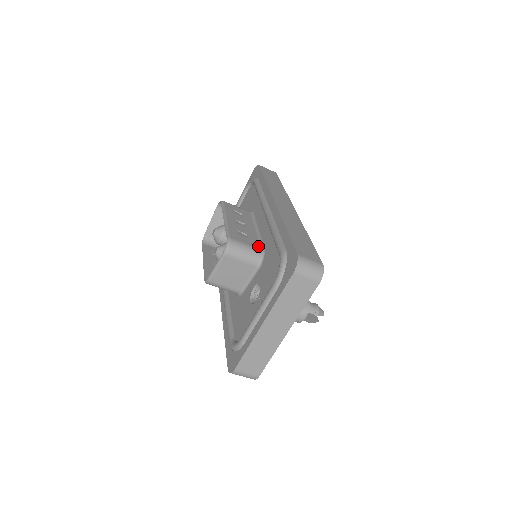
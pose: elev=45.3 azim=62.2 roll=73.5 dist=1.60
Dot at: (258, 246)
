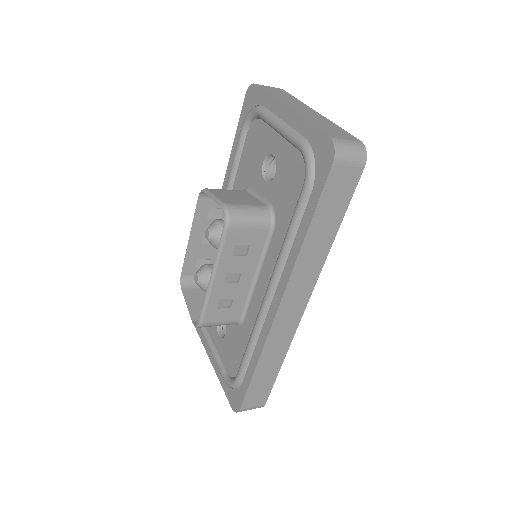
Dot at: (238, 316)
